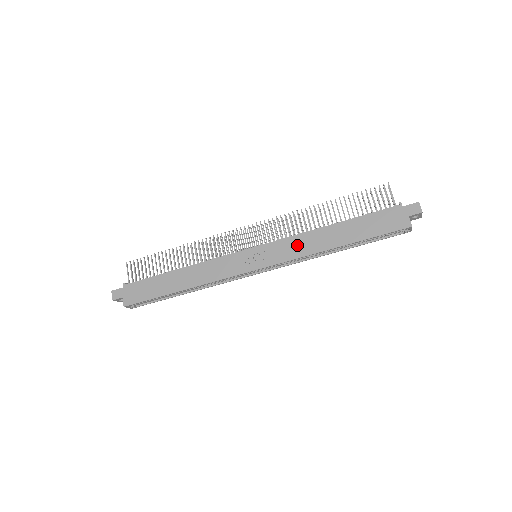
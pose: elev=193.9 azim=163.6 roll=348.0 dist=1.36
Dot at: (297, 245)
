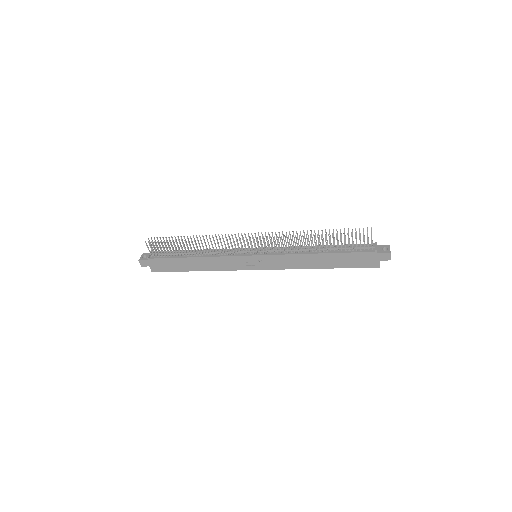
Dot at: (290, 261)
